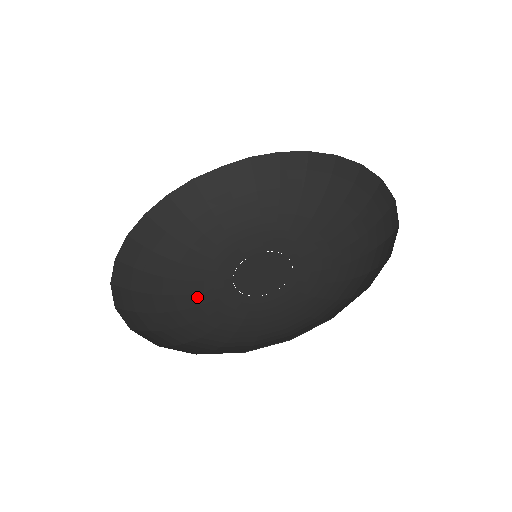
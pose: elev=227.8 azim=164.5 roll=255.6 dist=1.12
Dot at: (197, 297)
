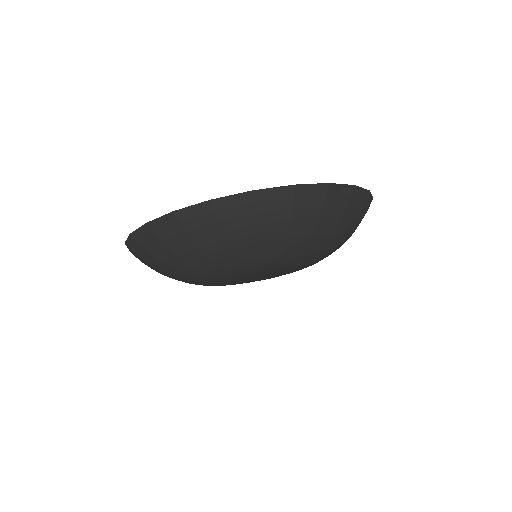
Dot at: occluded
